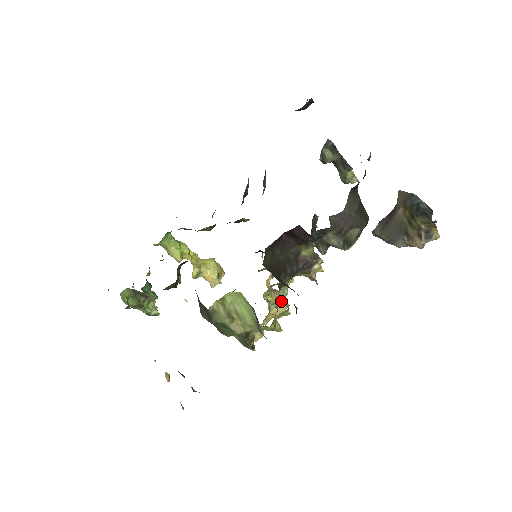
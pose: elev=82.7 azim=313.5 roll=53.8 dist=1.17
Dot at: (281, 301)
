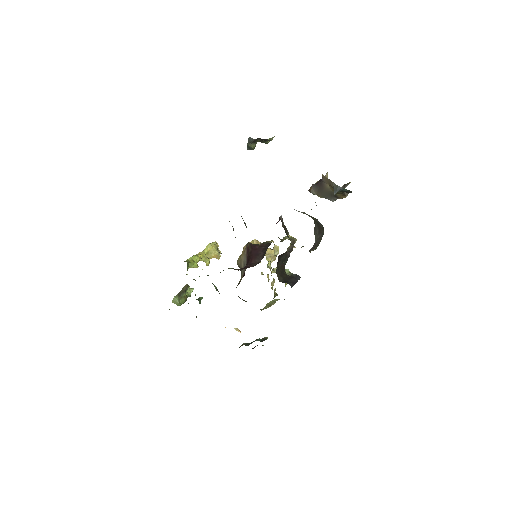
Dot at: (273, 256)
